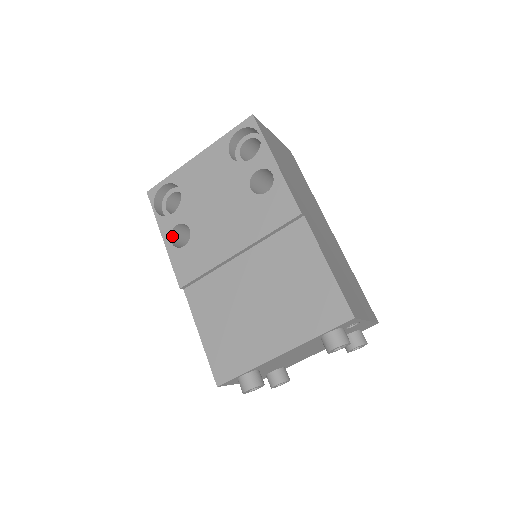
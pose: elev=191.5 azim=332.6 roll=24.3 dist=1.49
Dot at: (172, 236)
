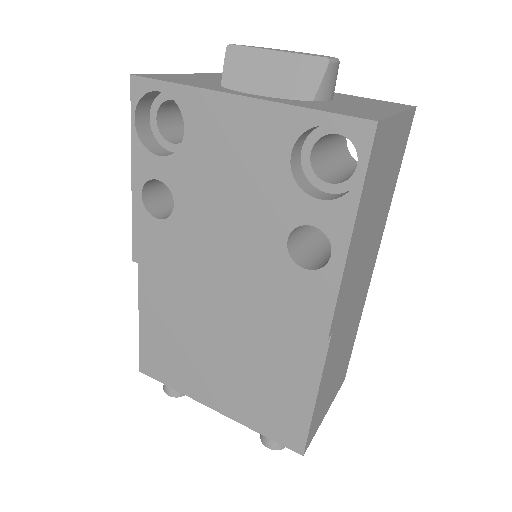
Dot at: (147, 184)
